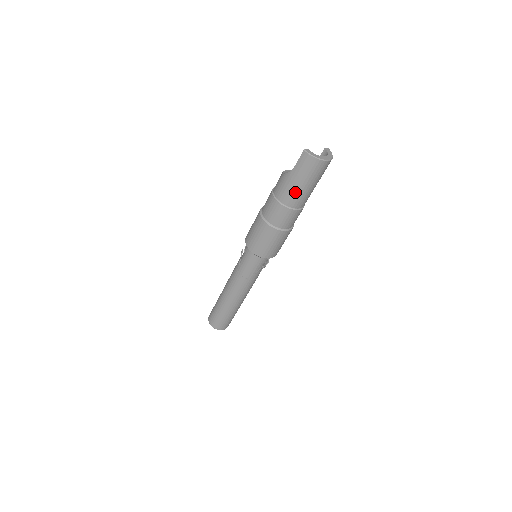
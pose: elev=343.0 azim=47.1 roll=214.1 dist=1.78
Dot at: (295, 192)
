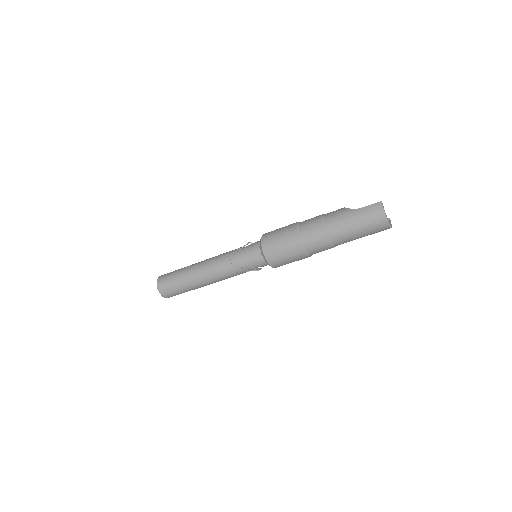
Dot at: (344, 227)
